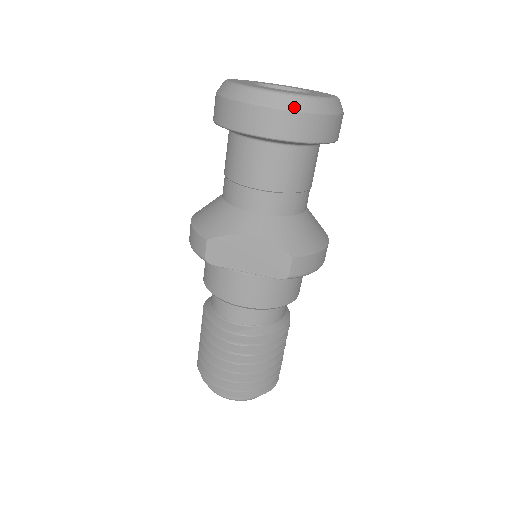
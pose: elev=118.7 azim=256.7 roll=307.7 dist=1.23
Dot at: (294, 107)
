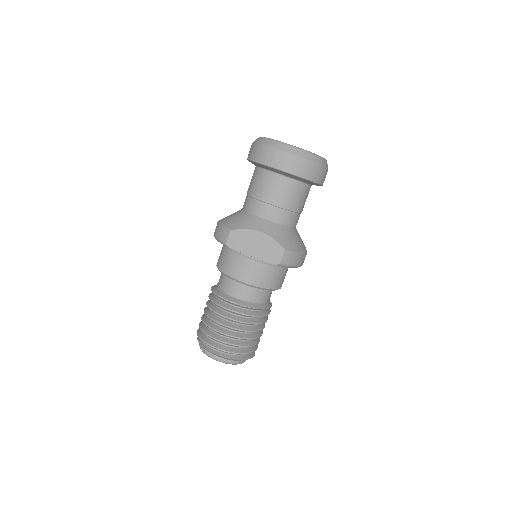
Dot at: (301, 156)
